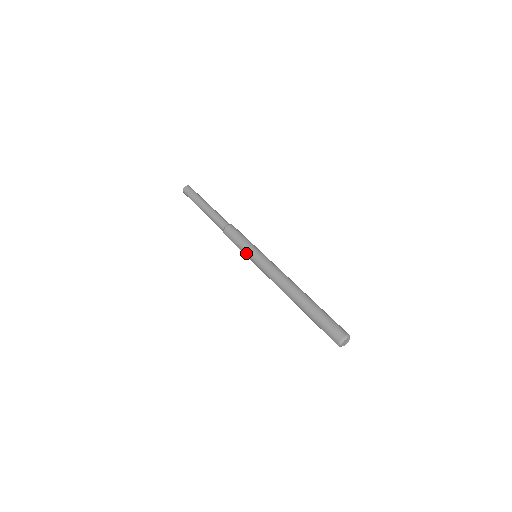
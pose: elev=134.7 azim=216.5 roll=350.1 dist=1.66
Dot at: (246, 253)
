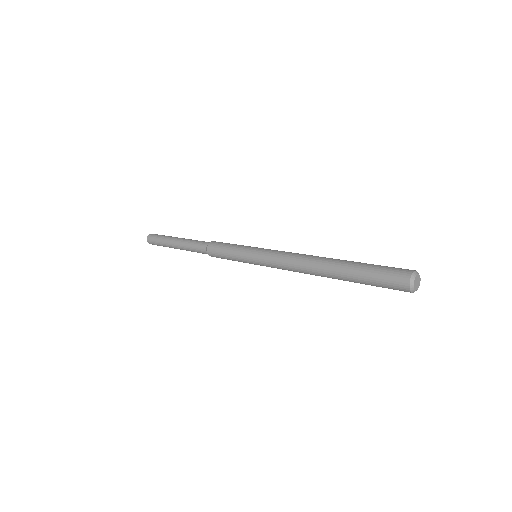
Dot at: (242, 256)
